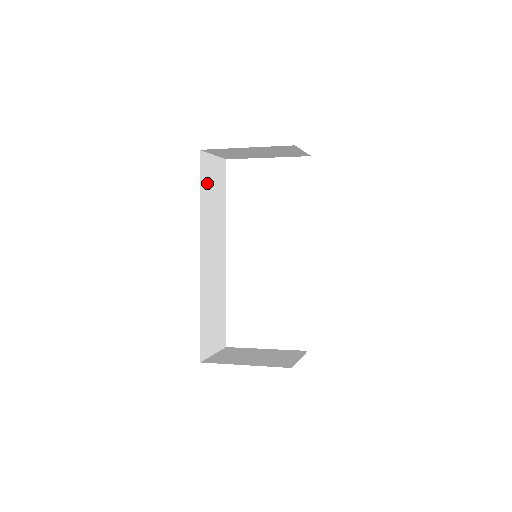
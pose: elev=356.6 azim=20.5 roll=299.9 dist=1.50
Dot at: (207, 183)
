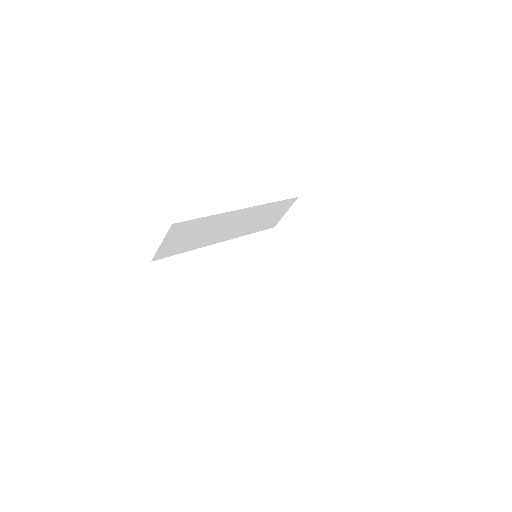
Dot at: (278, 208)
